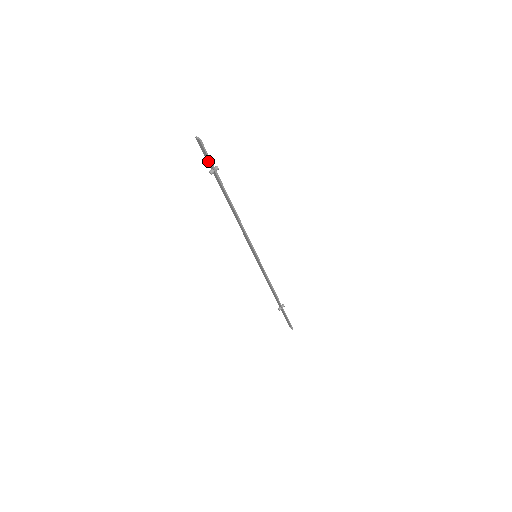
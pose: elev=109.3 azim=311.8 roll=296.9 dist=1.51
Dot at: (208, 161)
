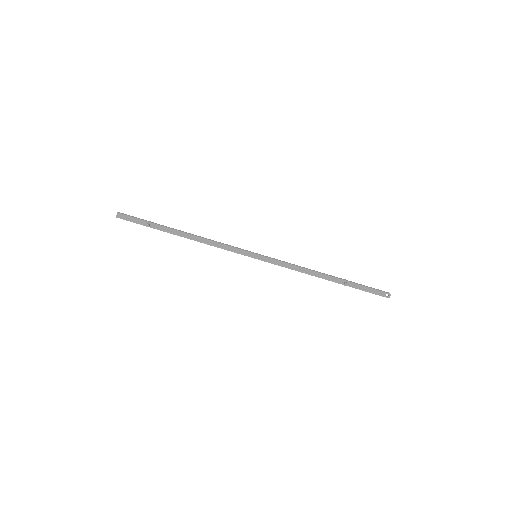
Dot at: (138, 222)
